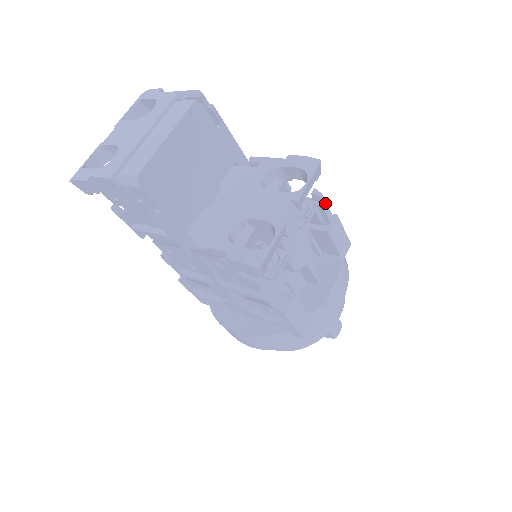
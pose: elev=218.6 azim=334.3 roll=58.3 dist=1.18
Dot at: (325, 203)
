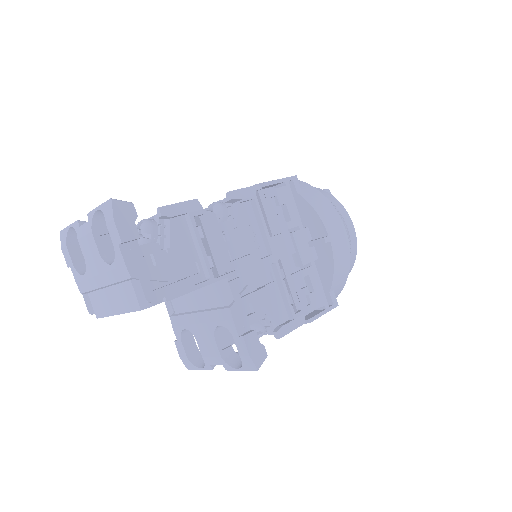
Dot at: (287, 333)
